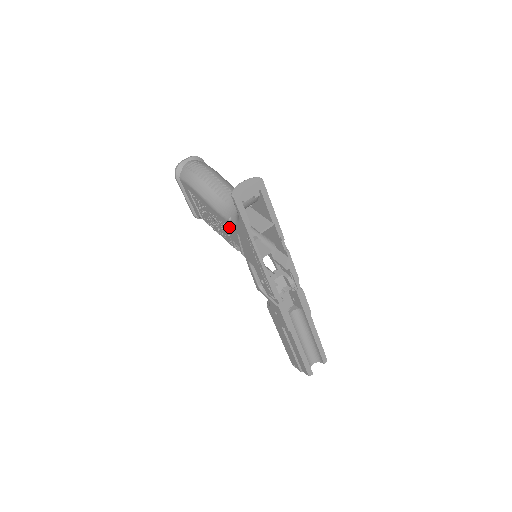
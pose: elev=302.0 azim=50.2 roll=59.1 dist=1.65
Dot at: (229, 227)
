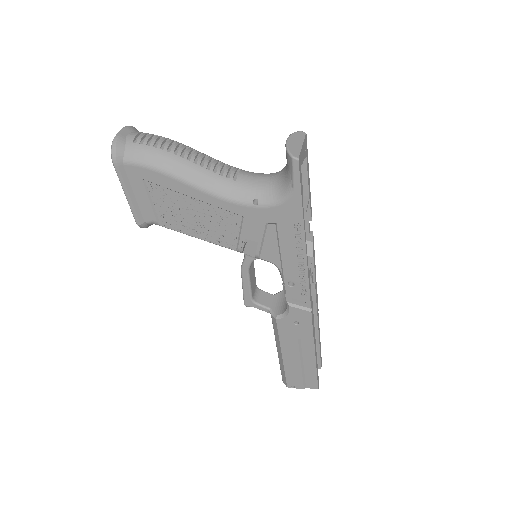
Dot at: (247, 217)
